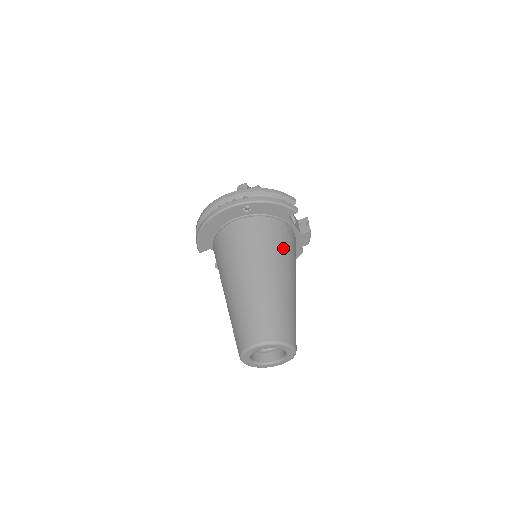
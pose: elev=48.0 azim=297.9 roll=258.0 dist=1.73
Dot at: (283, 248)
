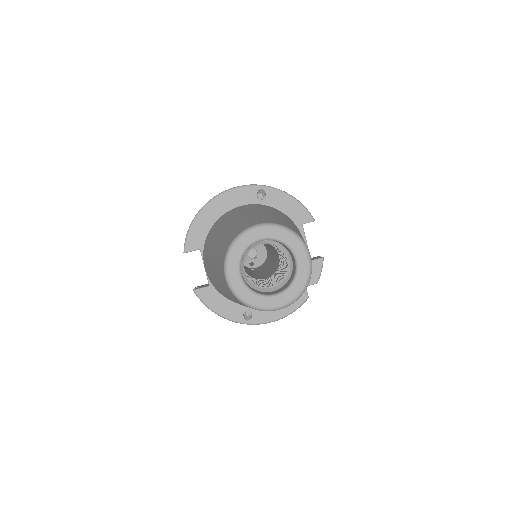
Dot at: occluded
